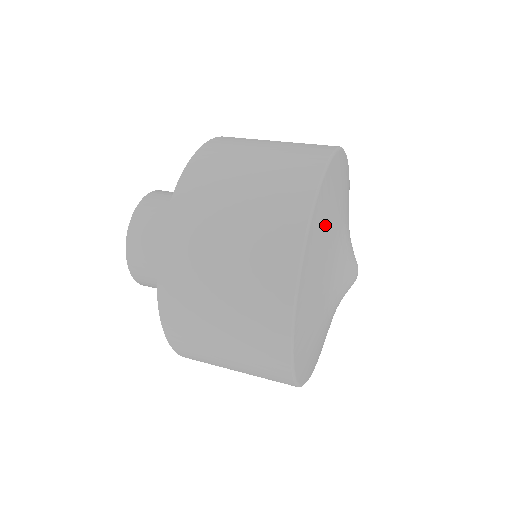
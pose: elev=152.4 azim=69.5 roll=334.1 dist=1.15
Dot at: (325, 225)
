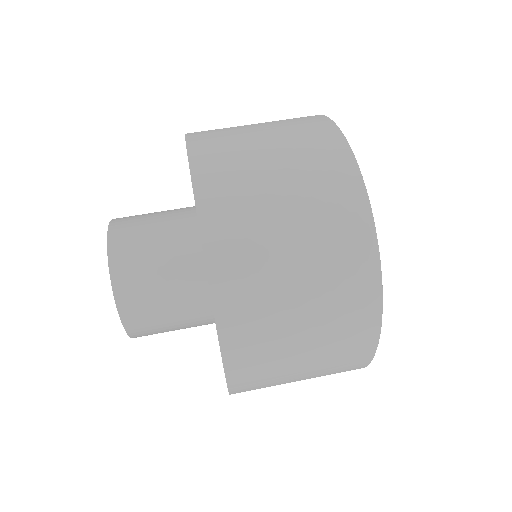
Dot at: occluded
